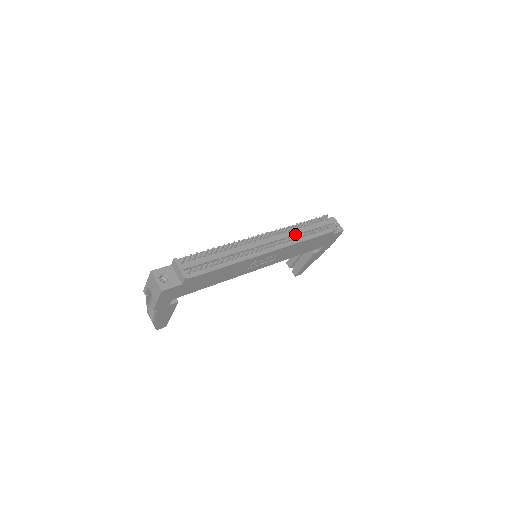
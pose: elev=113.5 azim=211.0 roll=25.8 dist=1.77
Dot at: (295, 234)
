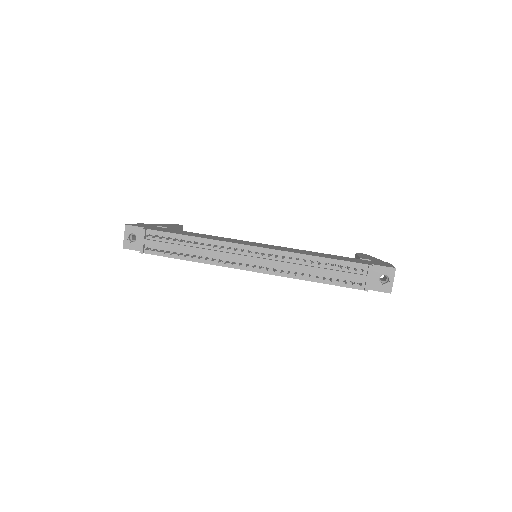
Dot at: (288, 273)
